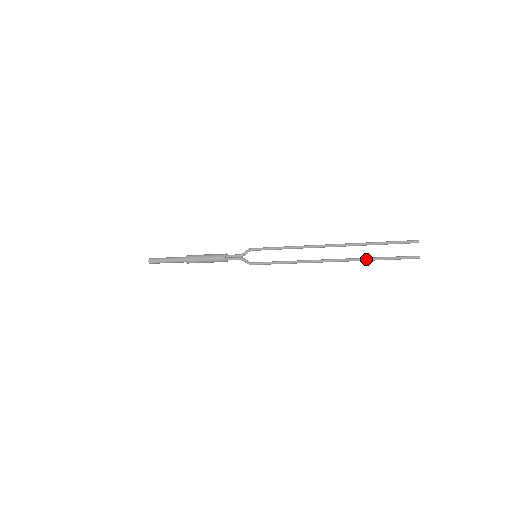
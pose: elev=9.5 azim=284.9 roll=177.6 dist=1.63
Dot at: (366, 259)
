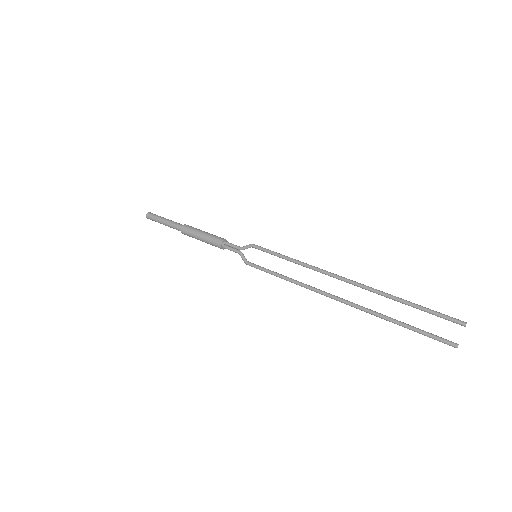
Dot at: (384, 317)
